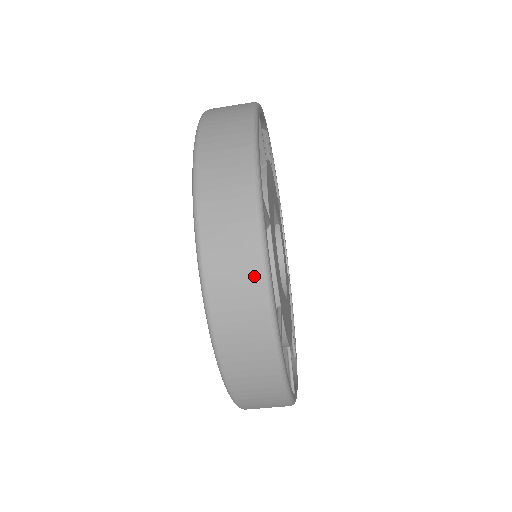
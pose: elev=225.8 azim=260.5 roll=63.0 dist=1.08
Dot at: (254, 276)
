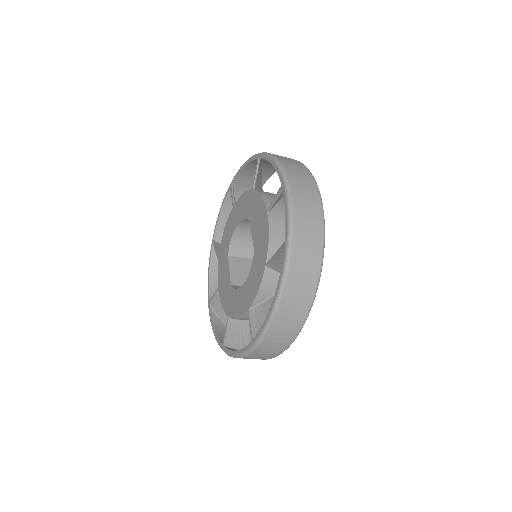
Dot at: occluded
